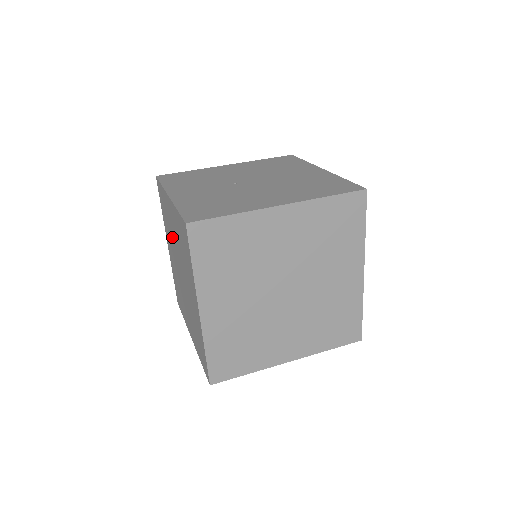
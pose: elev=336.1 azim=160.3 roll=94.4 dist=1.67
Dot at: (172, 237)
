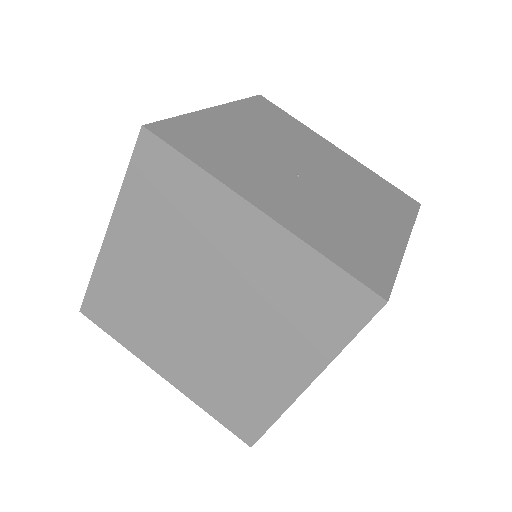
Dot at: (194, 253)
